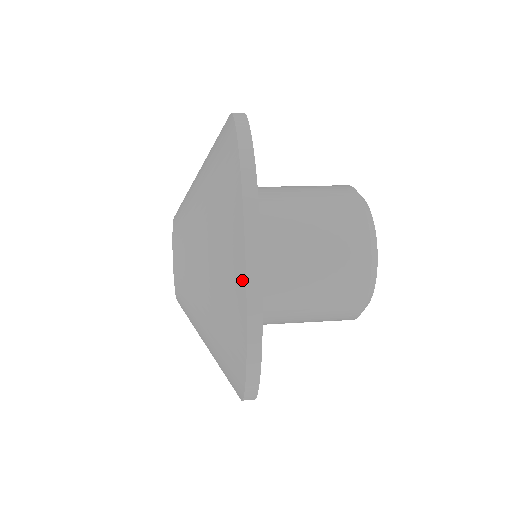
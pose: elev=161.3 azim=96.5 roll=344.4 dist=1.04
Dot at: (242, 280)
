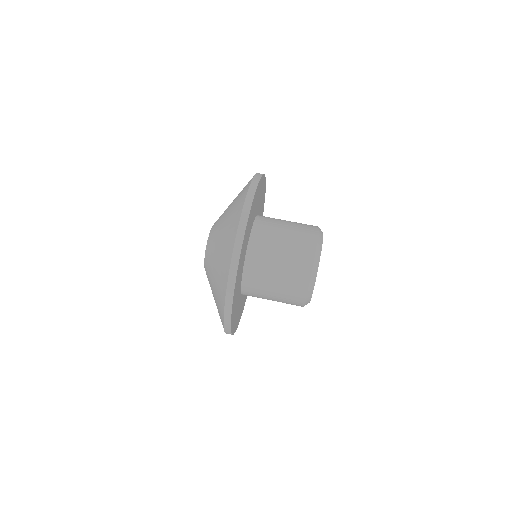
Dot at: occluded
